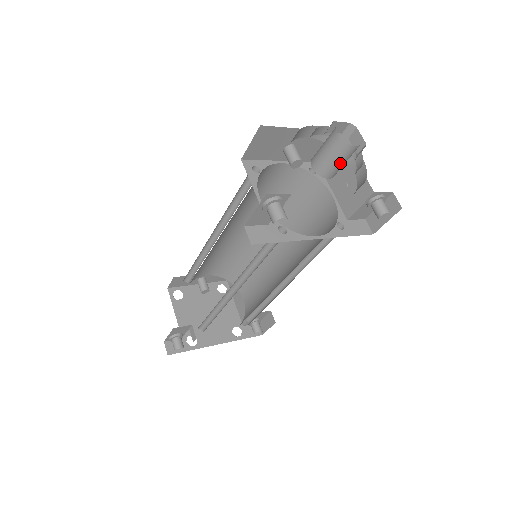
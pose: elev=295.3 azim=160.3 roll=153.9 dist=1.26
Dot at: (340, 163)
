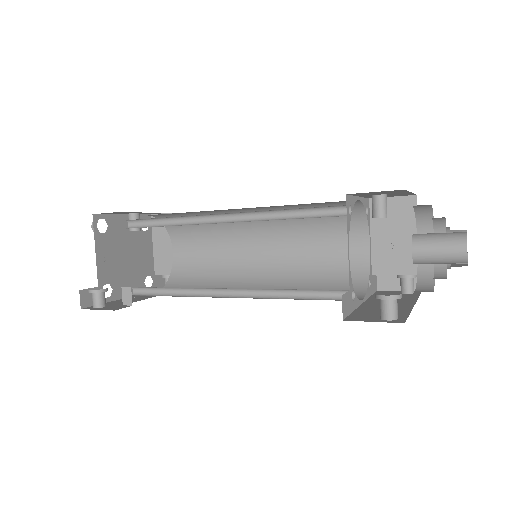
Dot at: (439, 263)
